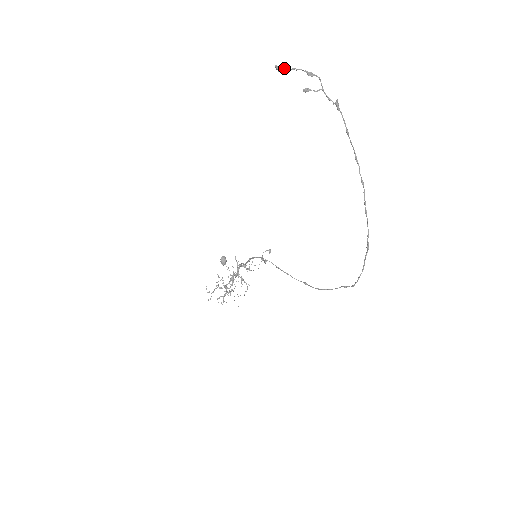
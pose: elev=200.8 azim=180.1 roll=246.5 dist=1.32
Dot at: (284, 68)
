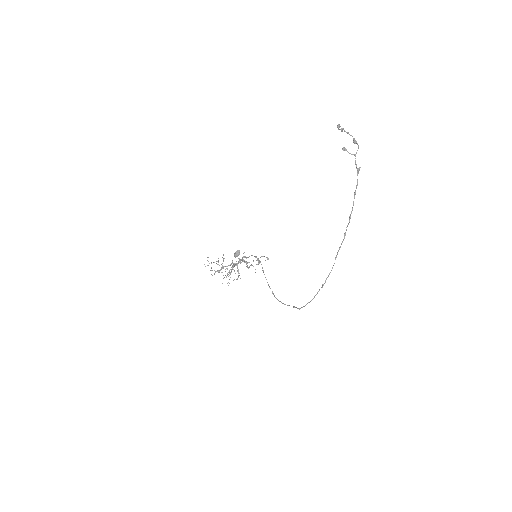
Dot at: (343, 129)
